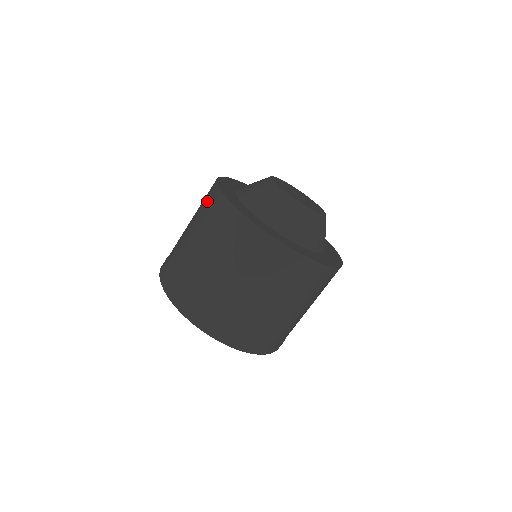
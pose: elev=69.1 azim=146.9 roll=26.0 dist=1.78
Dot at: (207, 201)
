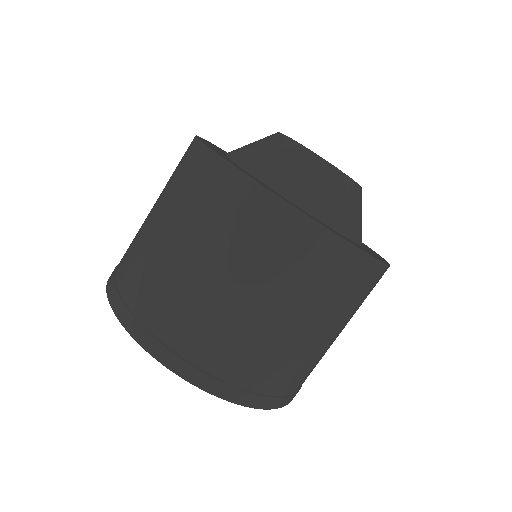
Dot at: occluded
